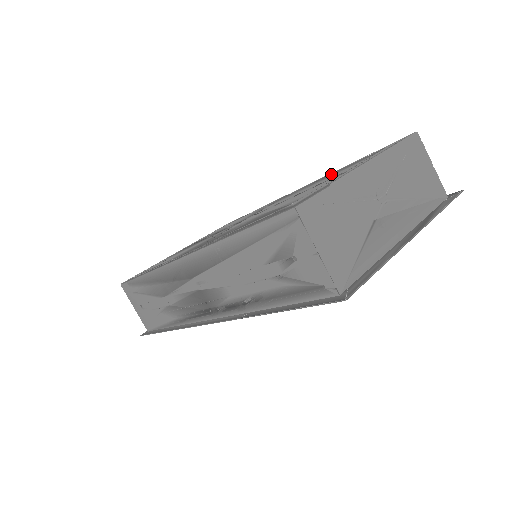
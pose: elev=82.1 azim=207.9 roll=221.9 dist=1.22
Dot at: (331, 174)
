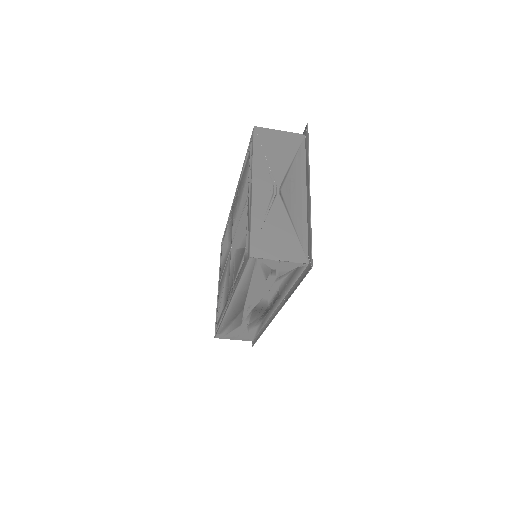
Dot at: (241, 184)
